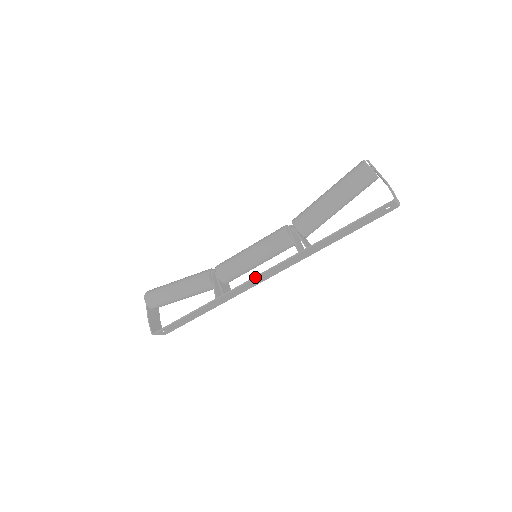
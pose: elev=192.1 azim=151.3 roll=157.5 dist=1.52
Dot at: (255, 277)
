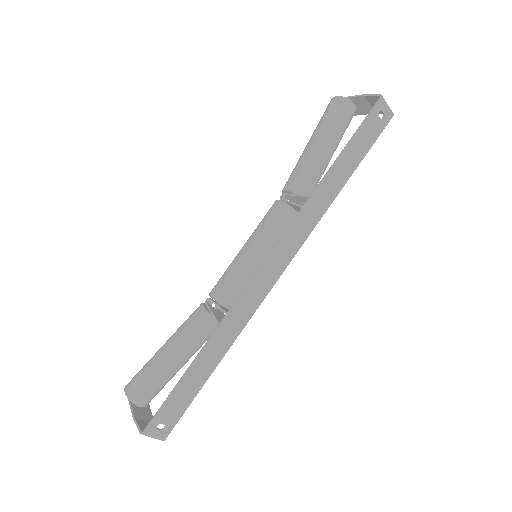
Dot at: (260, 266)
